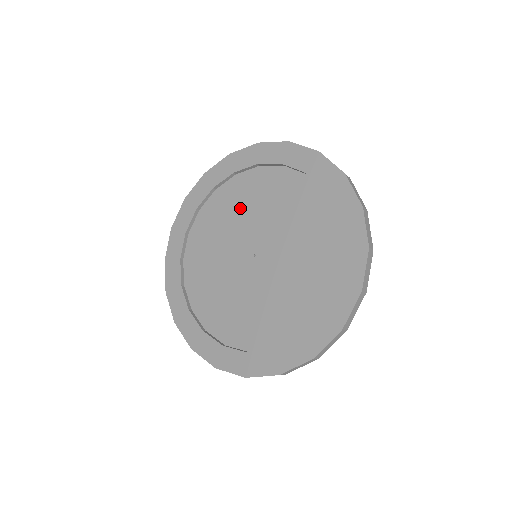
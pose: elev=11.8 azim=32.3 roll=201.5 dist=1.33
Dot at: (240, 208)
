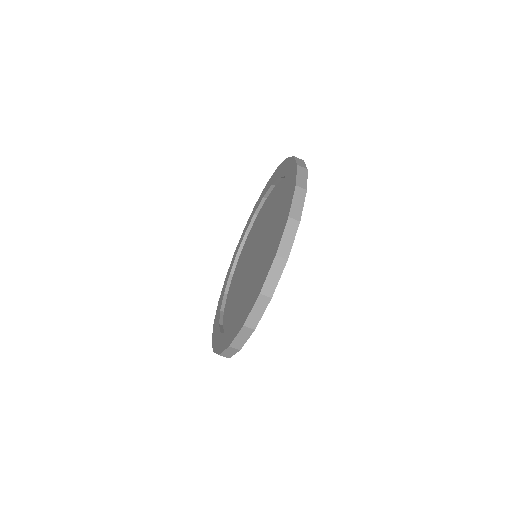
Dot at: (249, 245)
